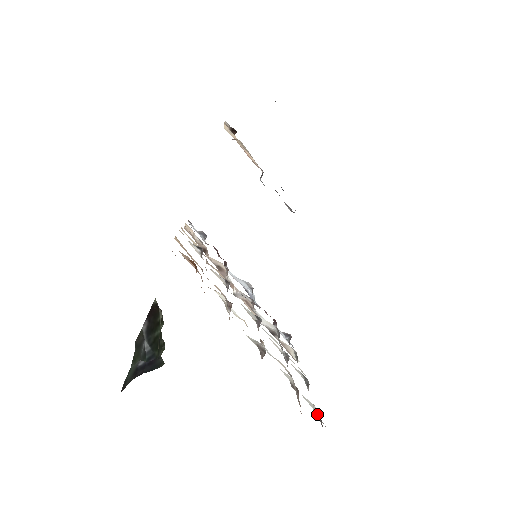
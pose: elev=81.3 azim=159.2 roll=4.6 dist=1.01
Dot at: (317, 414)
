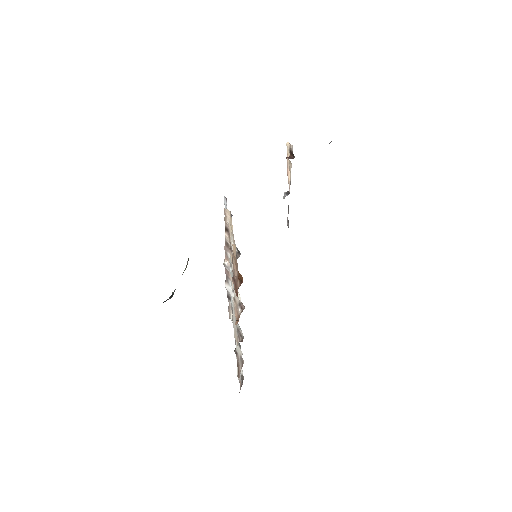
Dot at: (240, 375)
